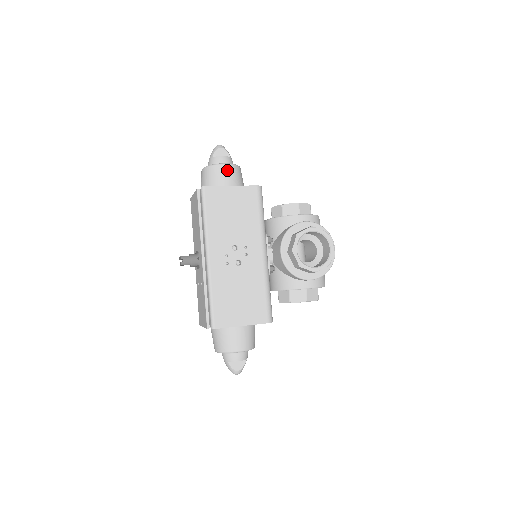
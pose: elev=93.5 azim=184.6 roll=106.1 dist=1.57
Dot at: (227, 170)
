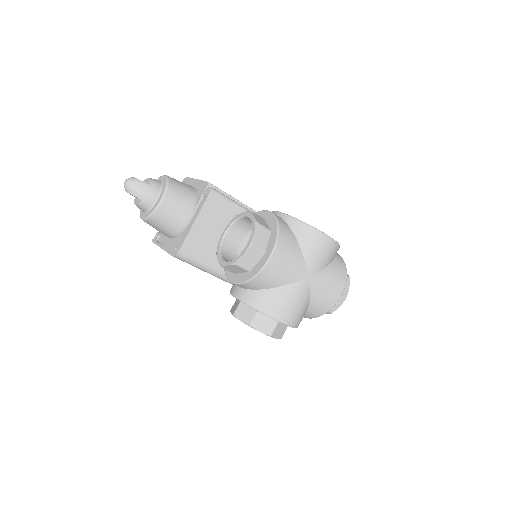
Dot at: (149, 224)
